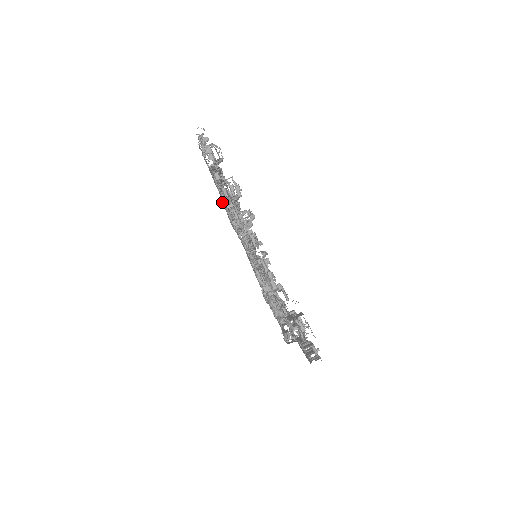
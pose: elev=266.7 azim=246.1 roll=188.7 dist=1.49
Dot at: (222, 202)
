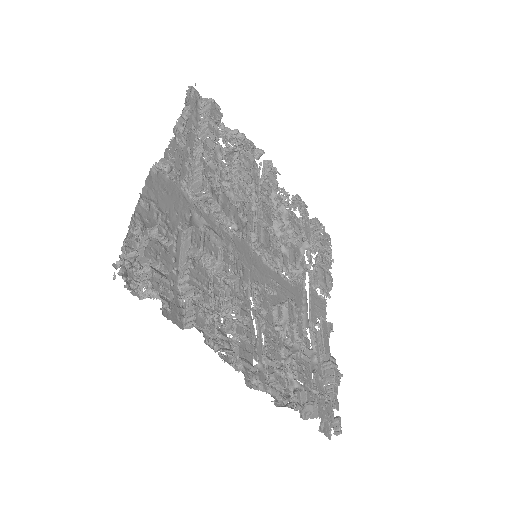
Dot at: (192, 215)
